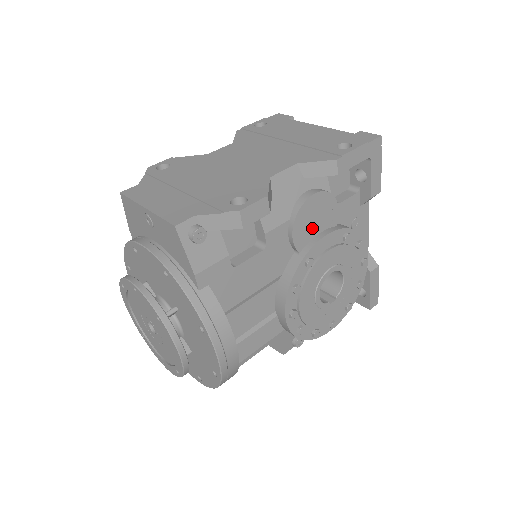
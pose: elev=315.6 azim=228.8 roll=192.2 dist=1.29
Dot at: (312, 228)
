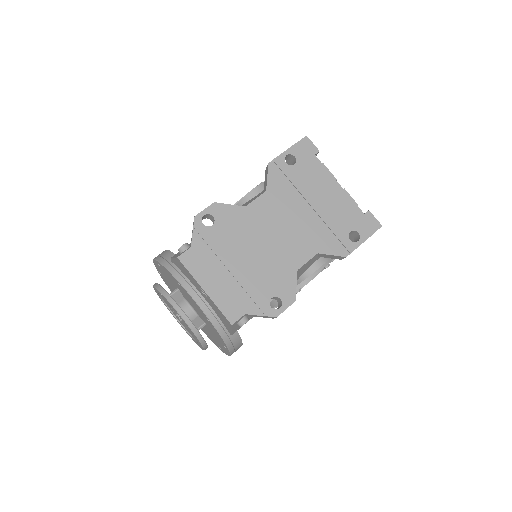
Dot at: occluded
